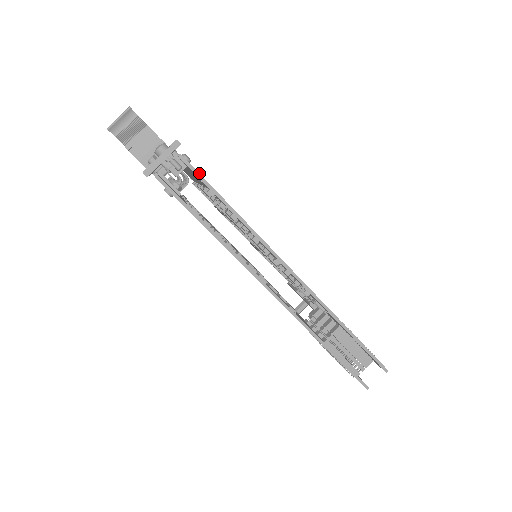
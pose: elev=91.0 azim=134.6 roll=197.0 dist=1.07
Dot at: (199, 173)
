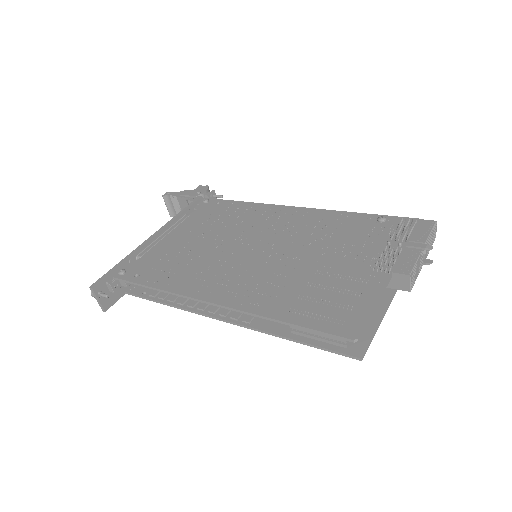
Dot at: (126, 280)
